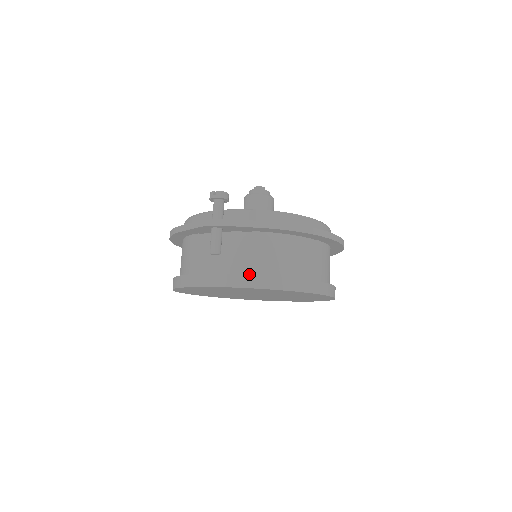
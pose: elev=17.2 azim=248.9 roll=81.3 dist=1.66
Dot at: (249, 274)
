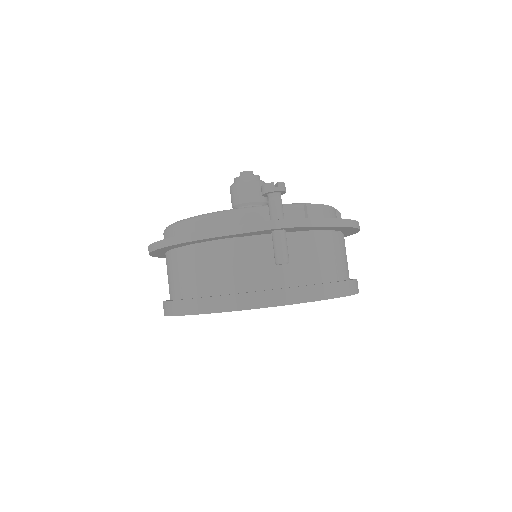
Dot at: (317, 283)
